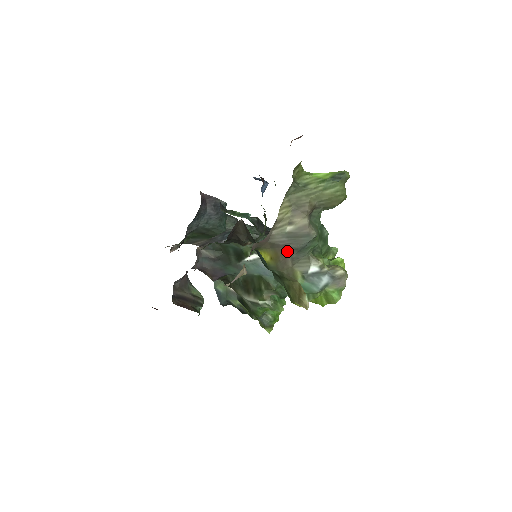
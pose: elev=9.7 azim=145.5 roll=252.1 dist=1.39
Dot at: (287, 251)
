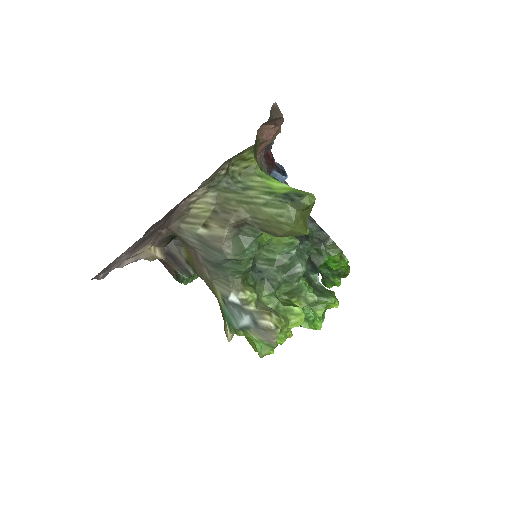
Dot at: (199, 257)
